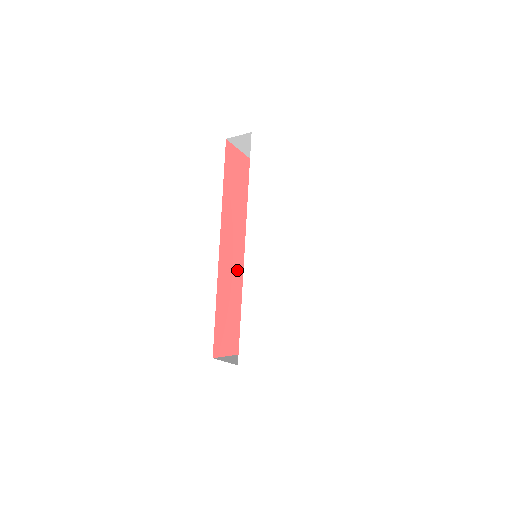
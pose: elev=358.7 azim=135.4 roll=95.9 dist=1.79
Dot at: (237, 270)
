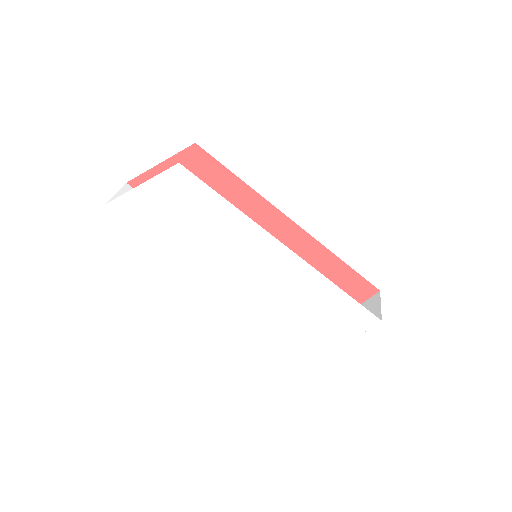
Dot at: occluded
